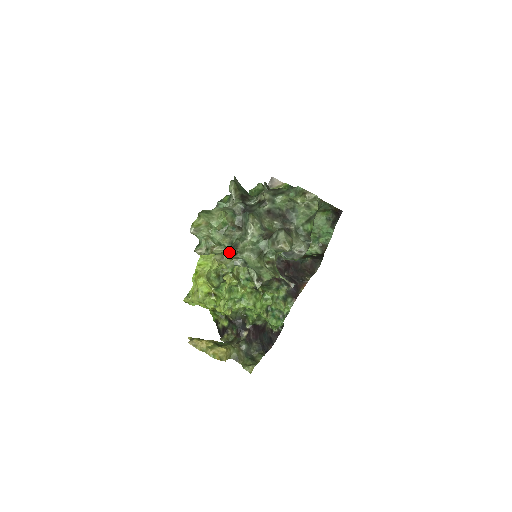
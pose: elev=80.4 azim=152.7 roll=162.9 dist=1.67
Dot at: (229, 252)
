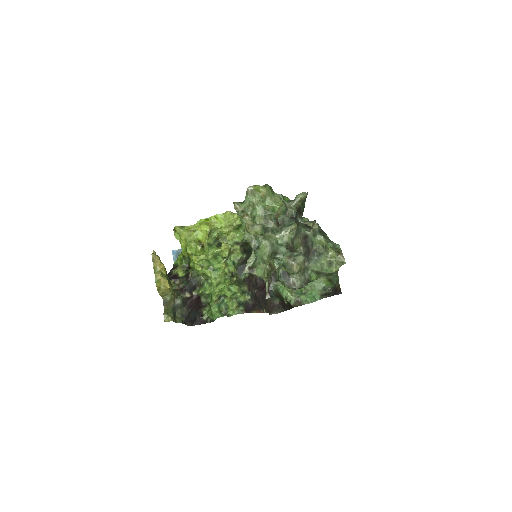
Dot at: (261, 227)
